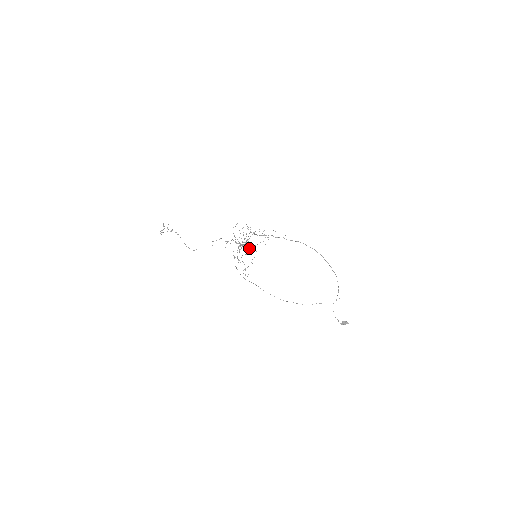
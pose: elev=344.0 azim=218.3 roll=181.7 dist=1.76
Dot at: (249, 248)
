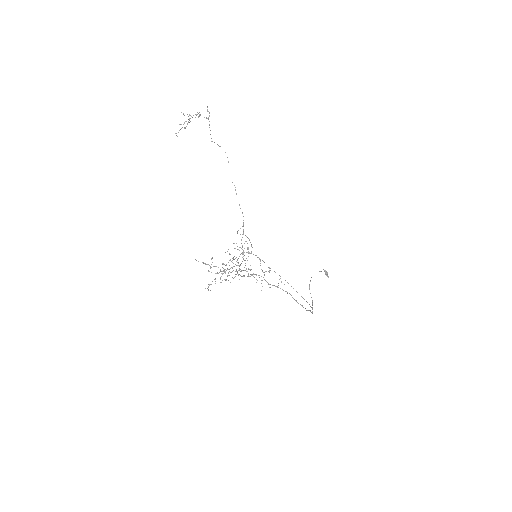
Dot at: occluded
